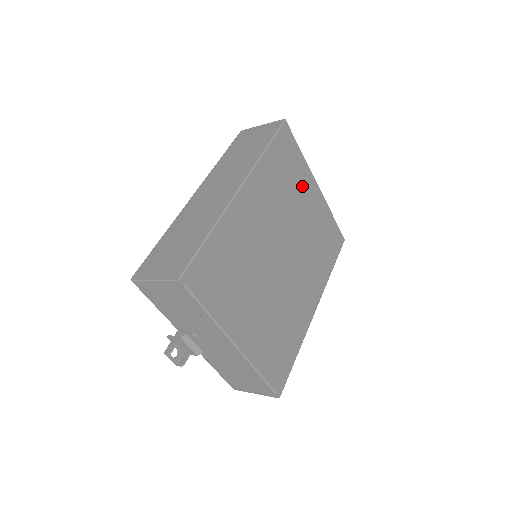
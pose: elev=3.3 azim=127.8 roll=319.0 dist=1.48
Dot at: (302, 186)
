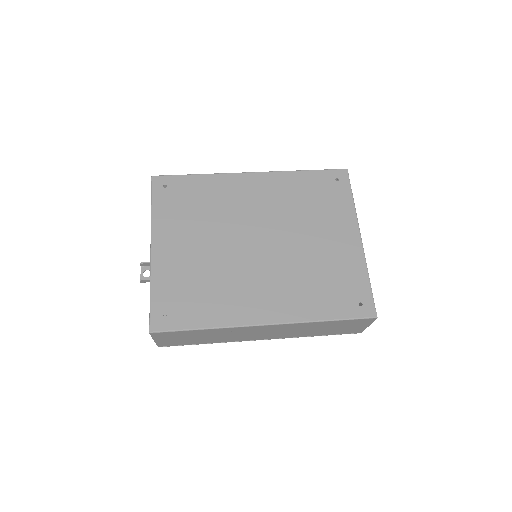
Dot at: (332, 221)
